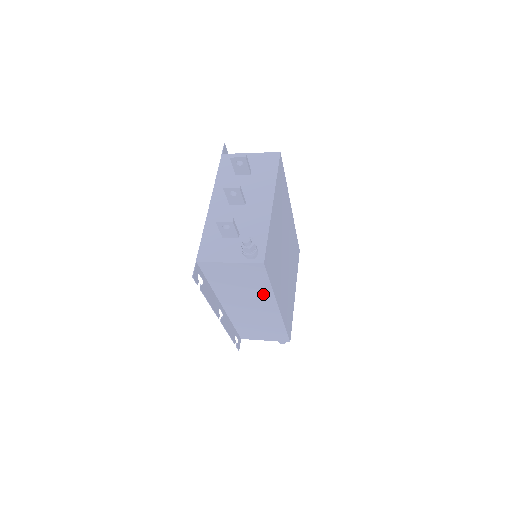
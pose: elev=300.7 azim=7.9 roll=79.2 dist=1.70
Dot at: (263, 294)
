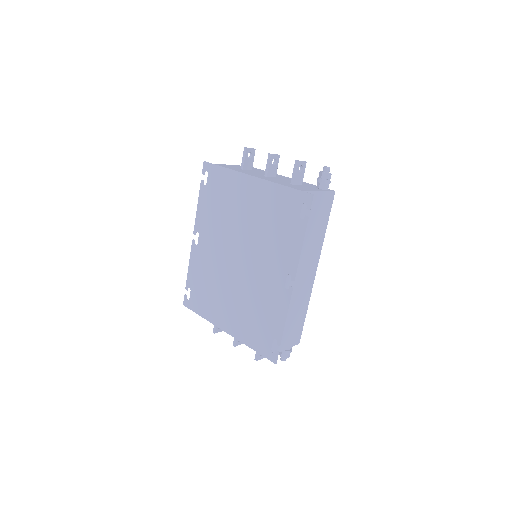
Dot at: (317, 244)
